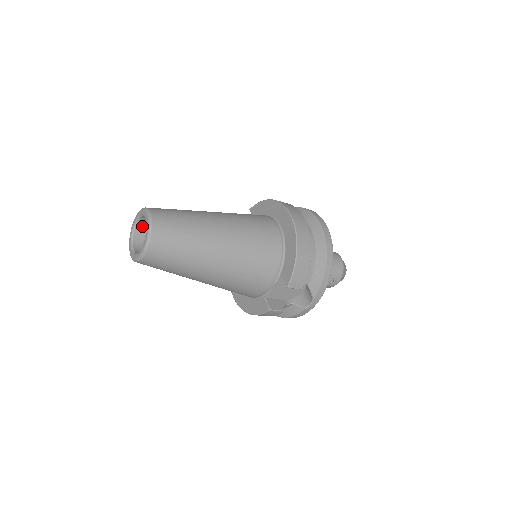
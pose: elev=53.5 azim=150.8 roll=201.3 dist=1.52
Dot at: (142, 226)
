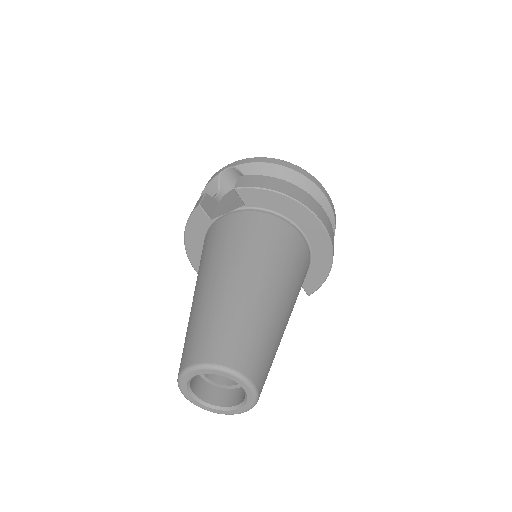
Dot at: occluded
